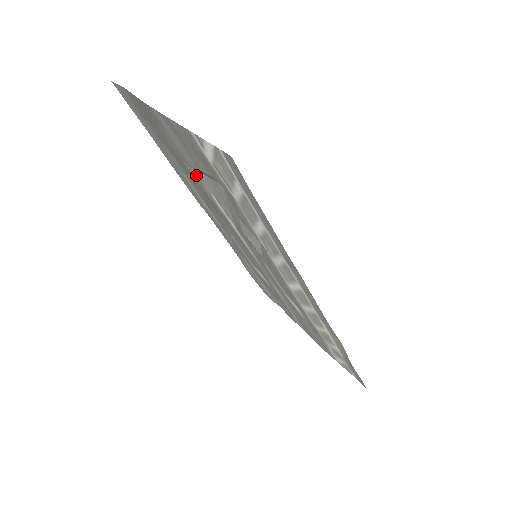
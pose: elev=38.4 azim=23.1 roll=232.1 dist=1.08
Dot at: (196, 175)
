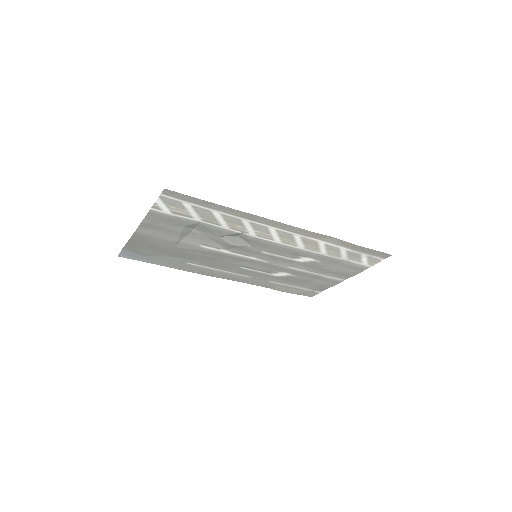
Dot at: (185, 245)
